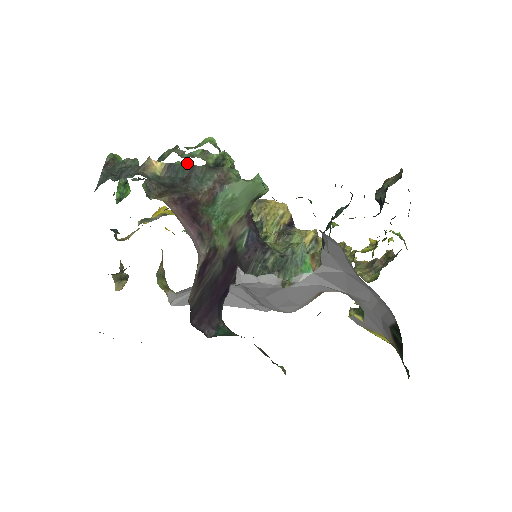
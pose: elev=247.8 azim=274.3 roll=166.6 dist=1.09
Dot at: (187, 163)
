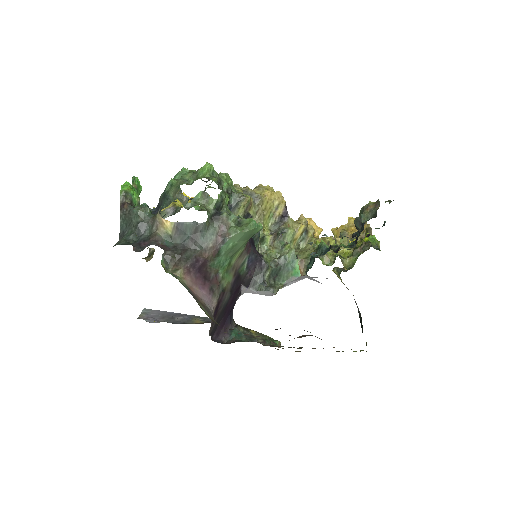
Dot at: (189, 172)
